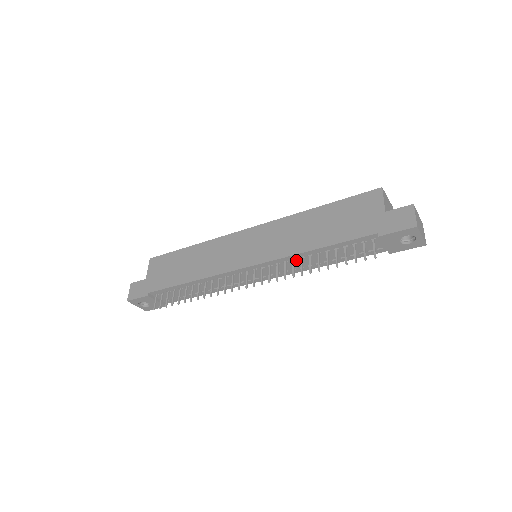
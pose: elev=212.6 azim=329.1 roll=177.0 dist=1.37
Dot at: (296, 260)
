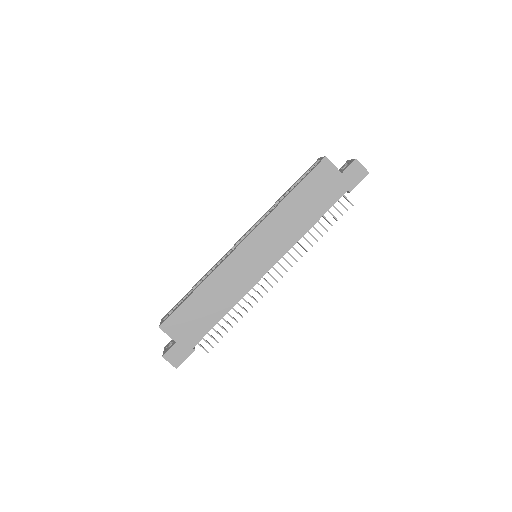
Dot at: occluded
